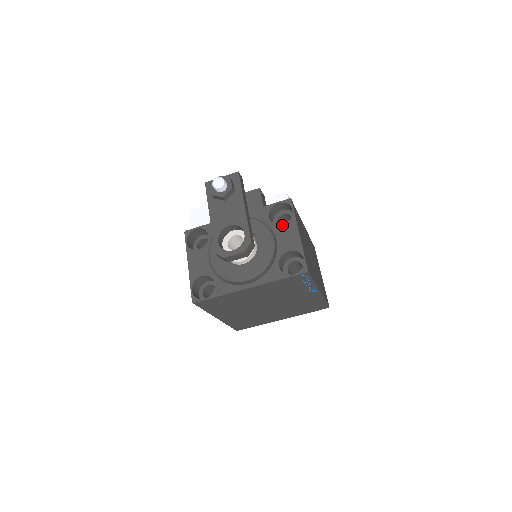
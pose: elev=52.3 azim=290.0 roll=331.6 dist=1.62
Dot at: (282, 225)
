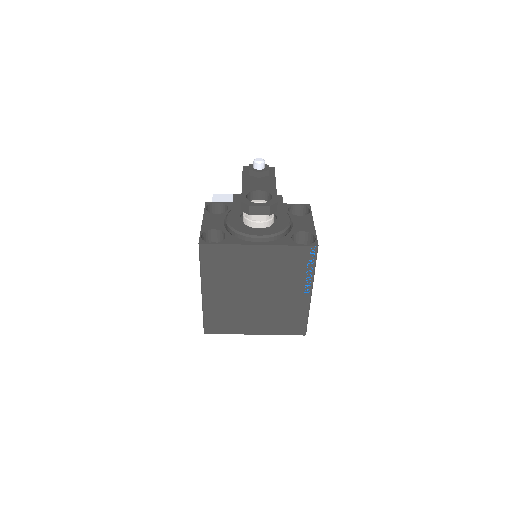
Dot at: (299, 216)
